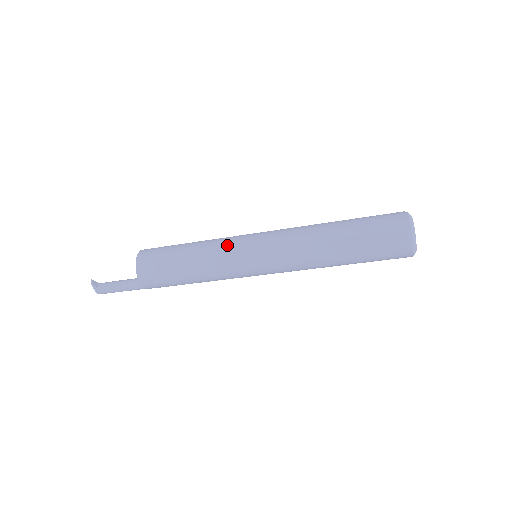
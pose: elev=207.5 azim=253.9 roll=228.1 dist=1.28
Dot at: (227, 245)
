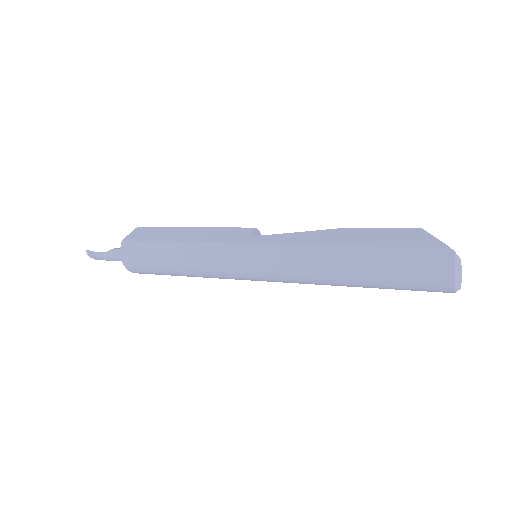
Dot at: (217, 263)
